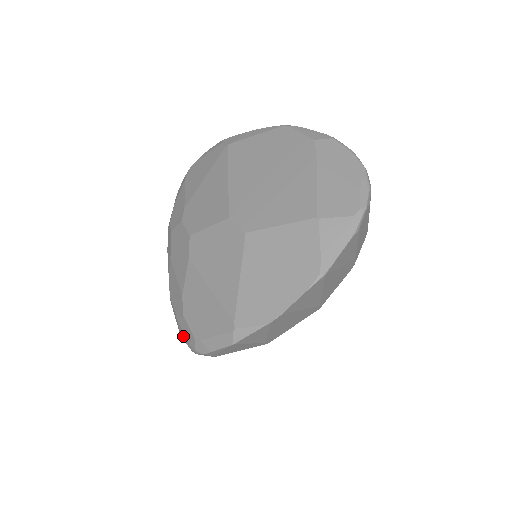
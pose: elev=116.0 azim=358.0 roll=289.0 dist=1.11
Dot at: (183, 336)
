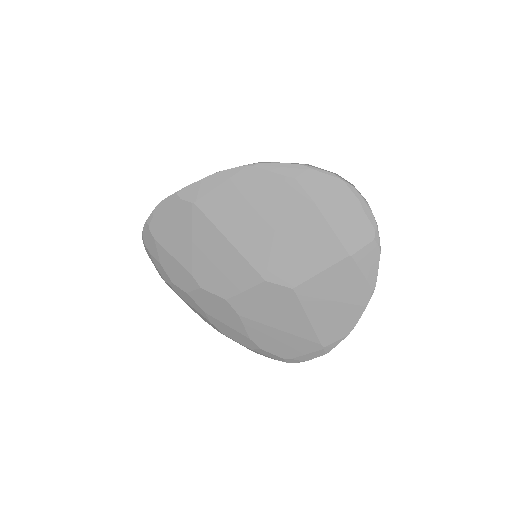
Dot at: occluded
